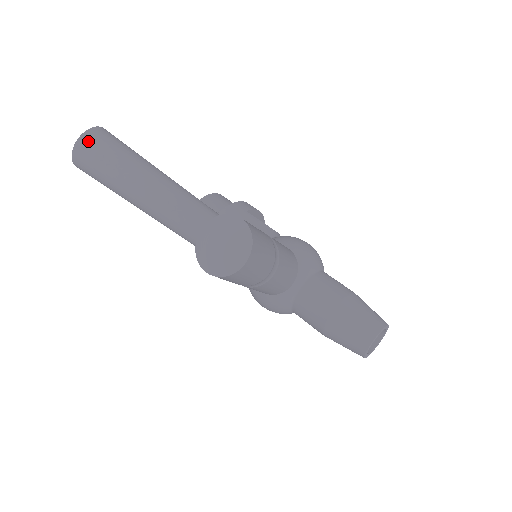
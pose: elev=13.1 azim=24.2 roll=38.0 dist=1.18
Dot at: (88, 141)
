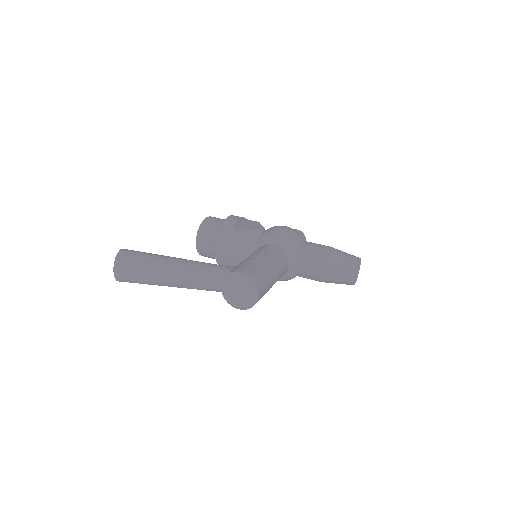
Dot at: (120, 269)
